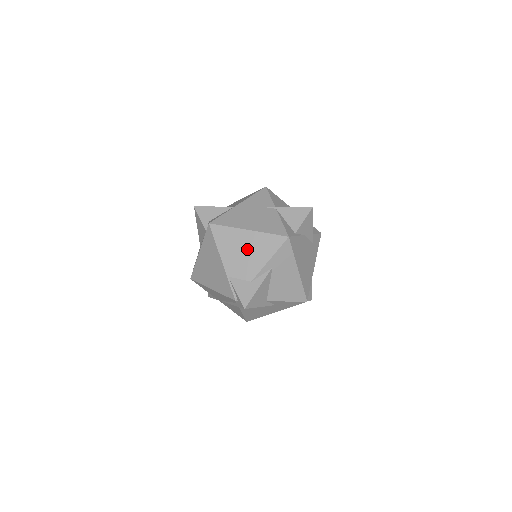
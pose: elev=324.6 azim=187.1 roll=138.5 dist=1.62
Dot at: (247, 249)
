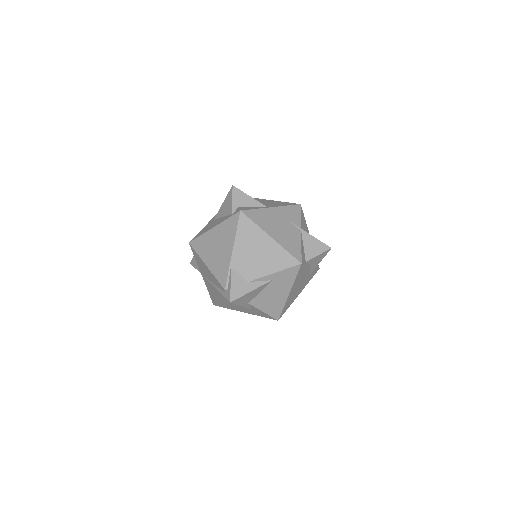
Dot at: (261, 252)
